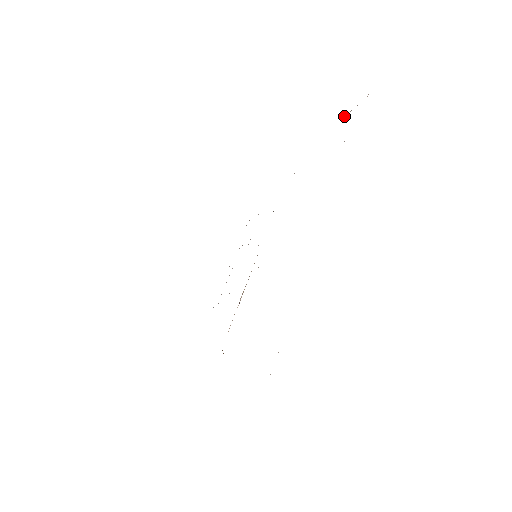
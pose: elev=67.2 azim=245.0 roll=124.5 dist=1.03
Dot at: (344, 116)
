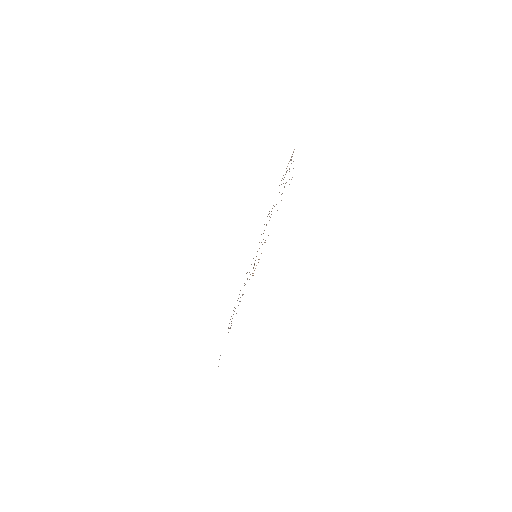
Dot at: (287, 166)
